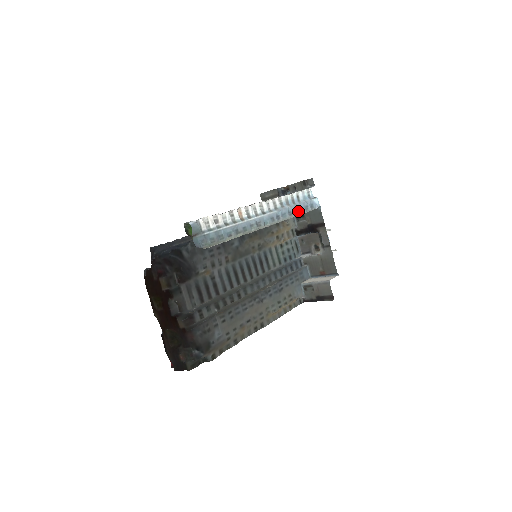
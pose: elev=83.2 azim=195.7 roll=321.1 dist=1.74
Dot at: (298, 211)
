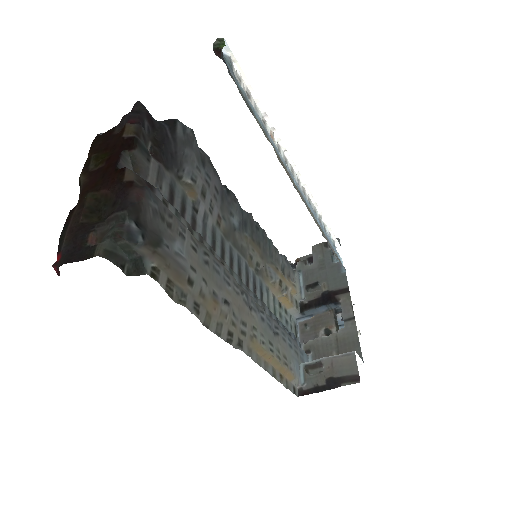
Dot at: occluded
